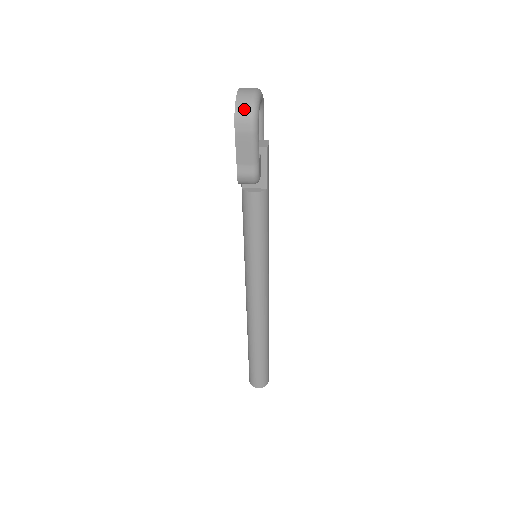
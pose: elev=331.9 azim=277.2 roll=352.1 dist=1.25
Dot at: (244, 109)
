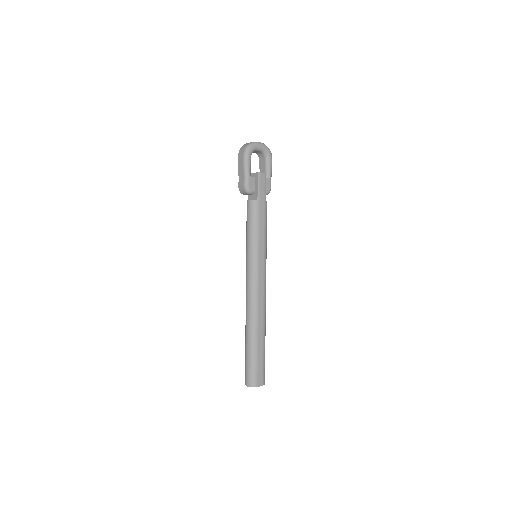
Dot at: (244, 147)
